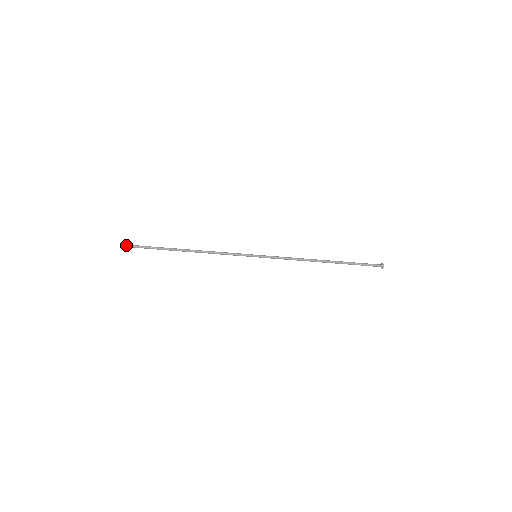
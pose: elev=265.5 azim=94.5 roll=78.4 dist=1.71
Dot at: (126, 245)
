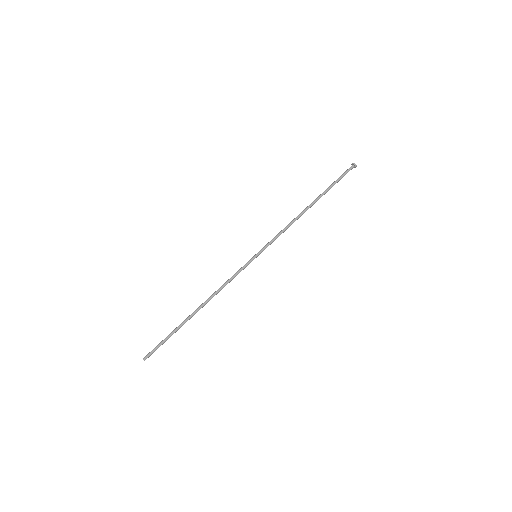
Dot at: (144, 357)
